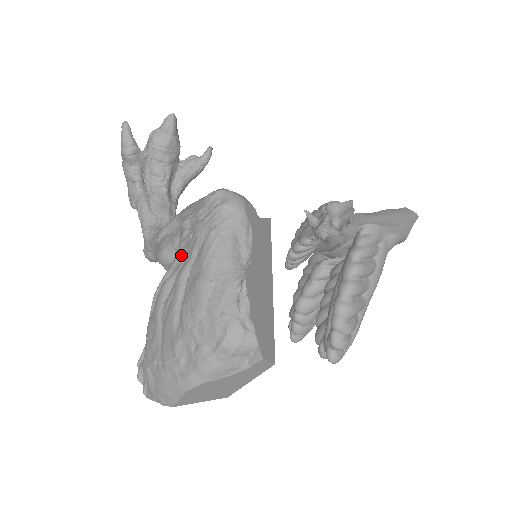
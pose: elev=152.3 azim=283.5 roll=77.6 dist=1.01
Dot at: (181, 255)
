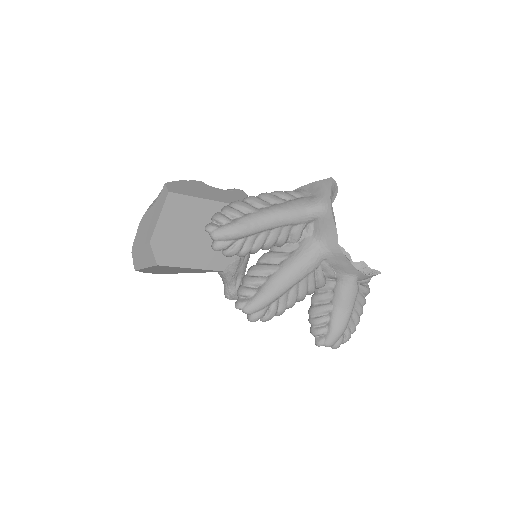
Dot at: occluded
